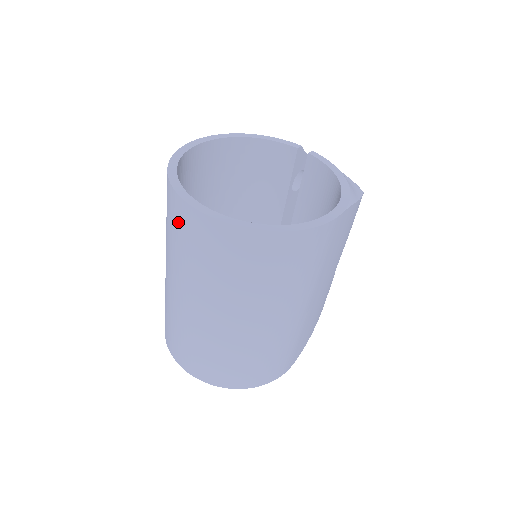
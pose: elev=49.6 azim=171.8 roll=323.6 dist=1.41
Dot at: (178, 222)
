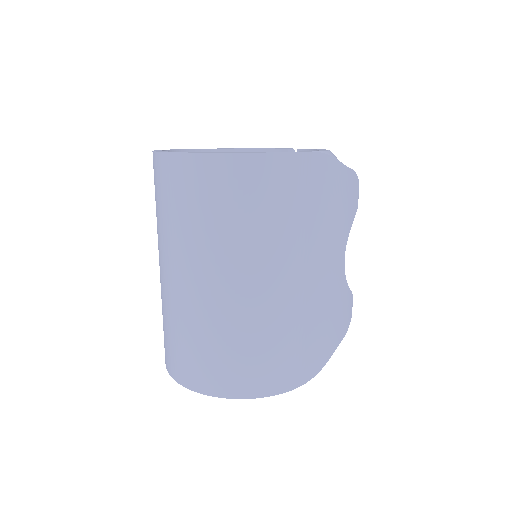
Dot at: (157, 182)
